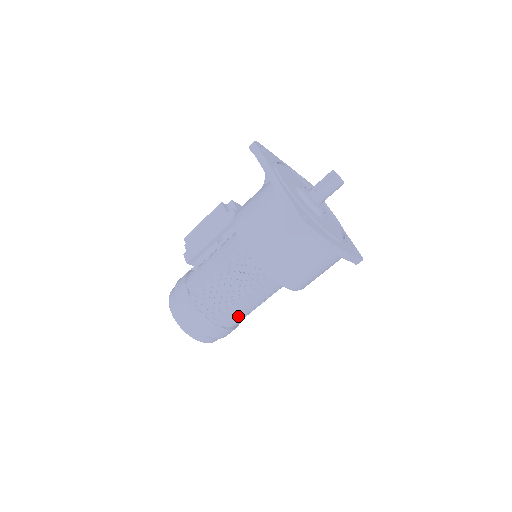
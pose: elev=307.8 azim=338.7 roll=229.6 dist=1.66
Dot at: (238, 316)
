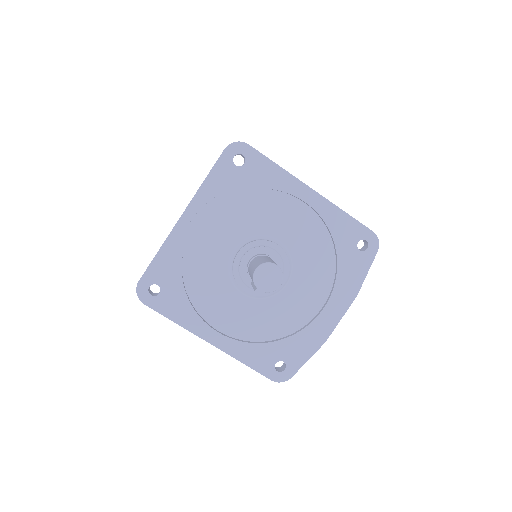
Dot at: occluded
